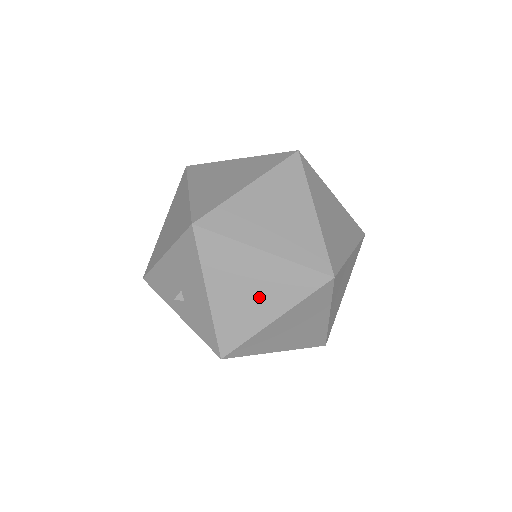
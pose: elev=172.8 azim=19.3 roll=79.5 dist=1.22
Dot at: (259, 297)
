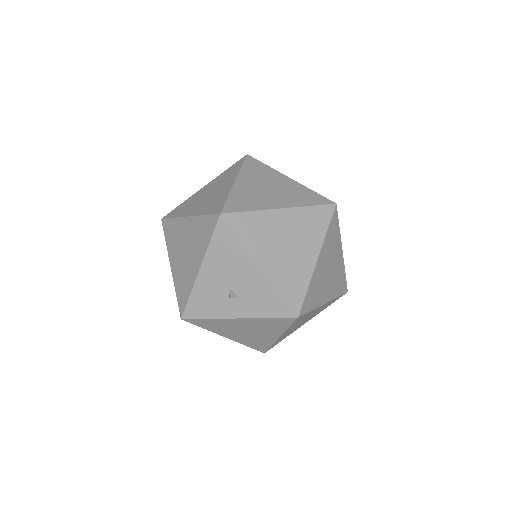
Dot at: (297, 247)
